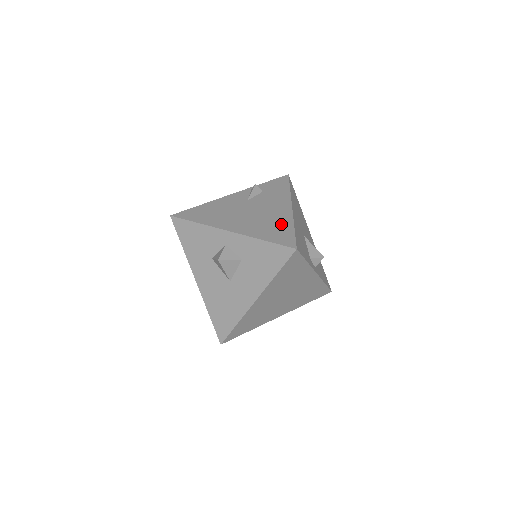
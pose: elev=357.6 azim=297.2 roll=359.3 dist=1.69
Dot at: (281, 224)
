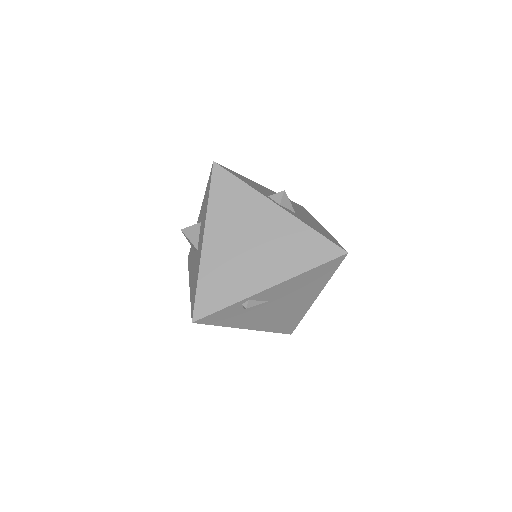
Dot at: occluded
